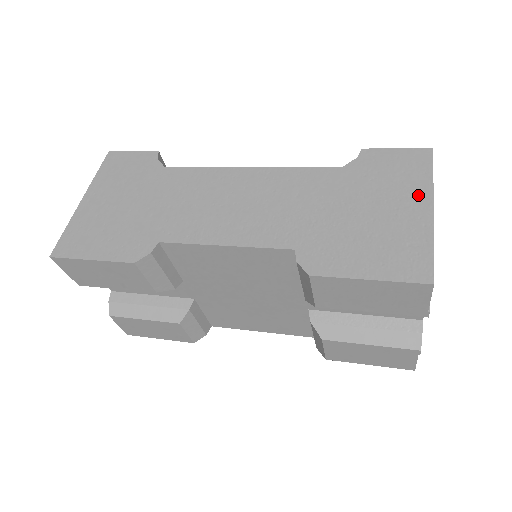
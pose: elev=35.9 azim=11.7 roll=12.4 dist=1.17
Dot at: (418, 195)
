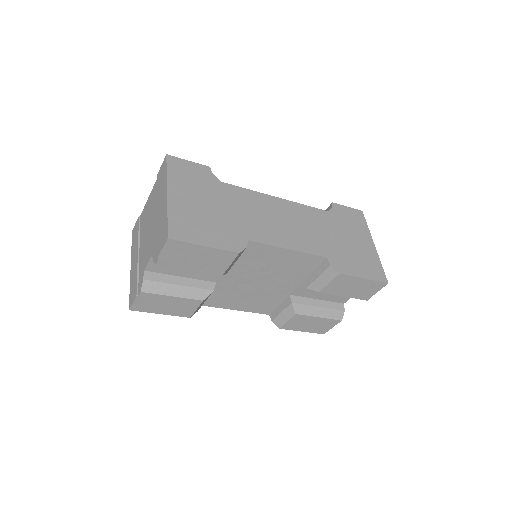
Dot at: (366, 236)
